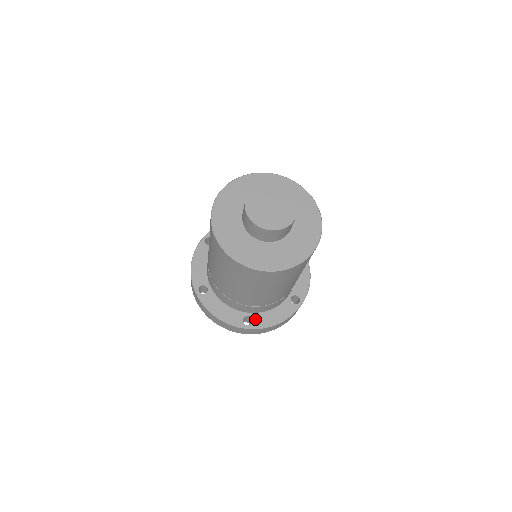
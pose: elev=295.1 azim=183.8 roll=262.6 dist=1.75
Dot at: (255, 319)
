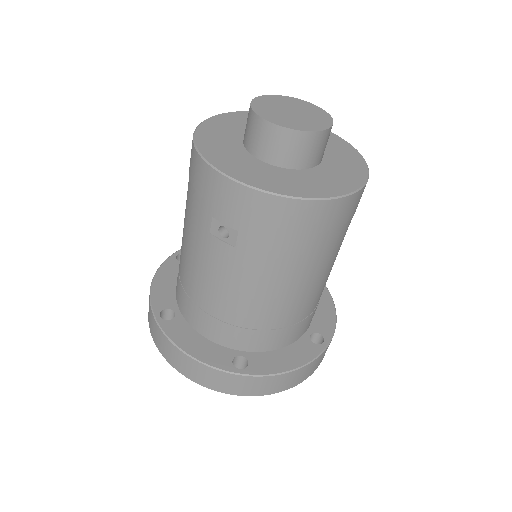
Dot at: (319, 330)
